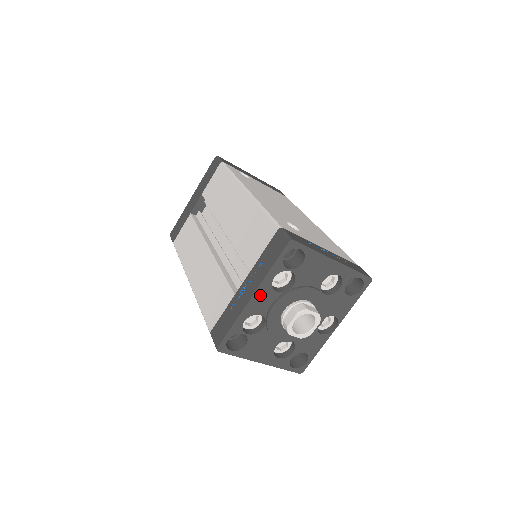
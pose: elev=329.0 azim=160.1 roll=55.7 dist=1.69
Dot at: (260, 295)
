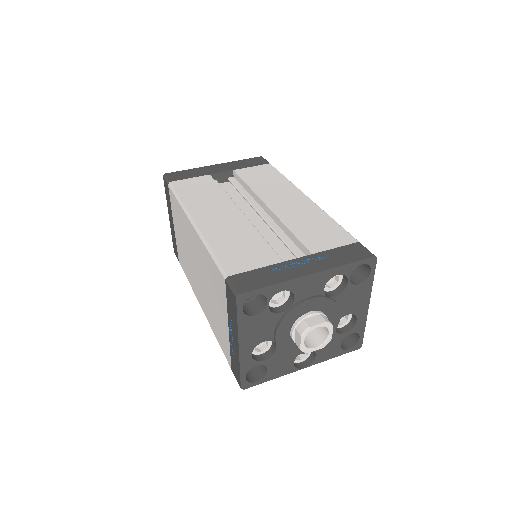
Dot at: (315, 279)
